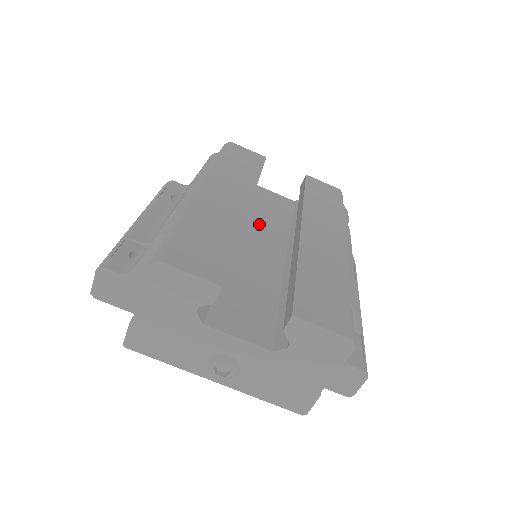
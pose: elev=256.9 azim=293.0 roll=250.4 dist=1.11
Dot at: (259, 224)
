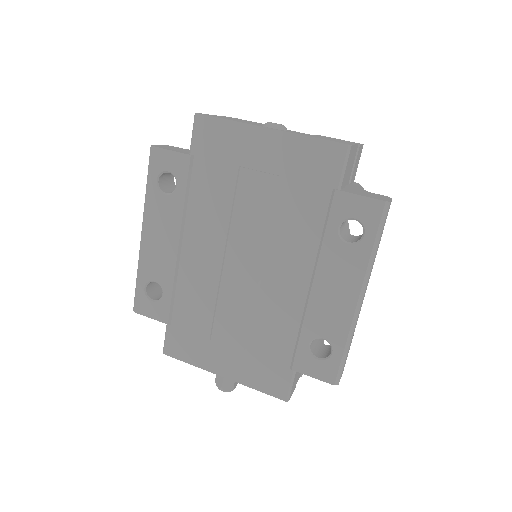
Dot at: occluded
